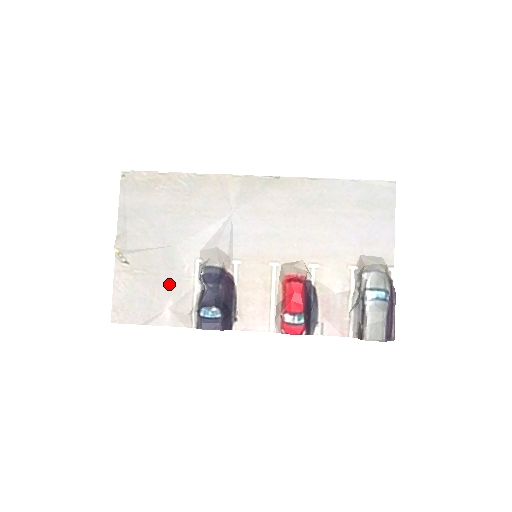
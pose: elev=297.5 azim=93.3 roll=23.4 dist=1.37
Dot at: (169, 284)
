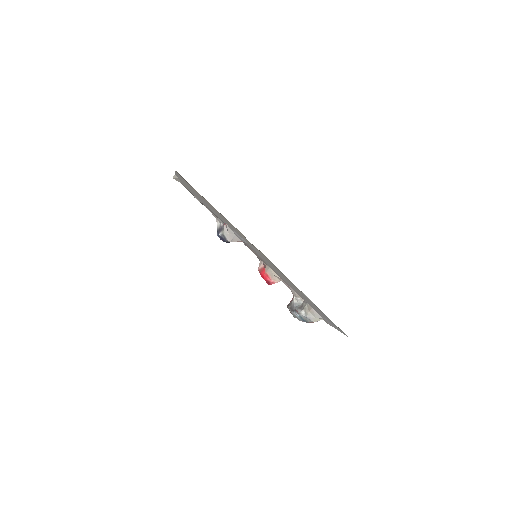
Dot at: occluded
